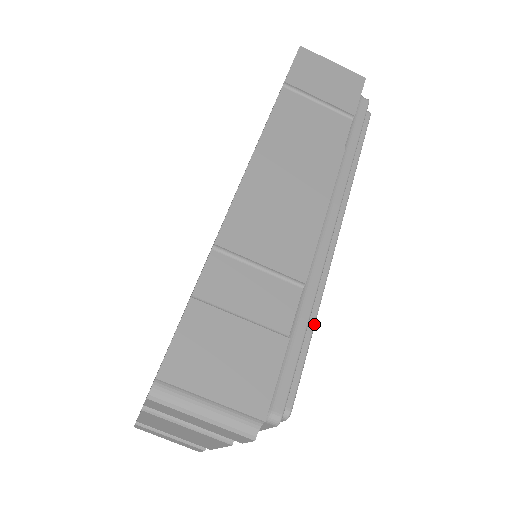
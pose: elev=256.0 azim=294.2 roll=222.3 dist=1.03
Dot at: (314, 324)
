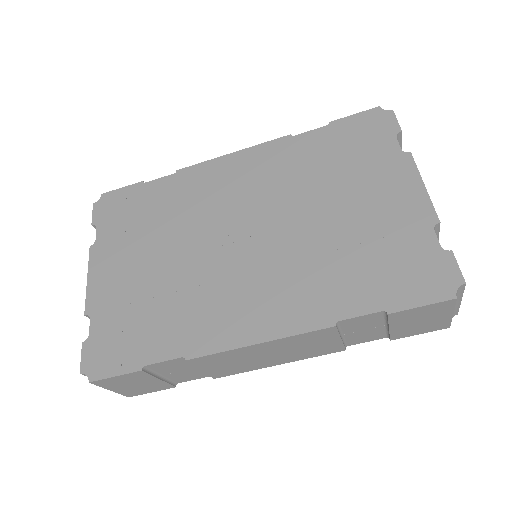
Dot at: occluded
